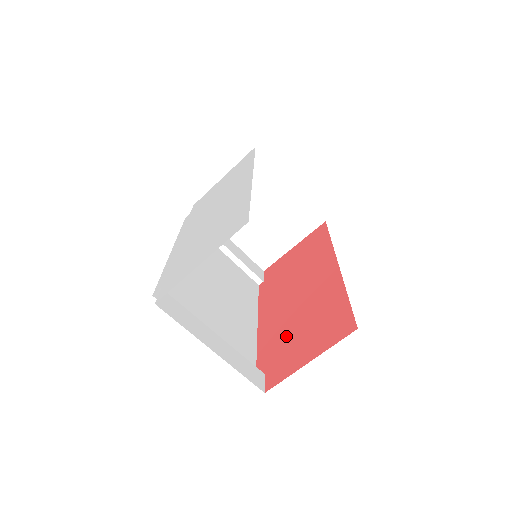
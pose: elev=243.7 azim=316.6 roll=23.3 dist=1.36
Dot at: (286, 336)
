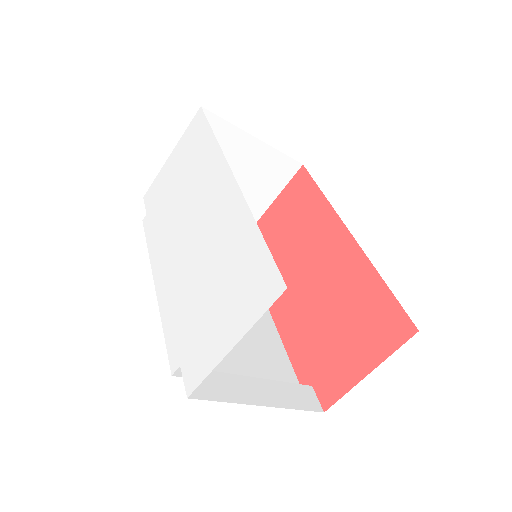
Dot at: (319, 335)
